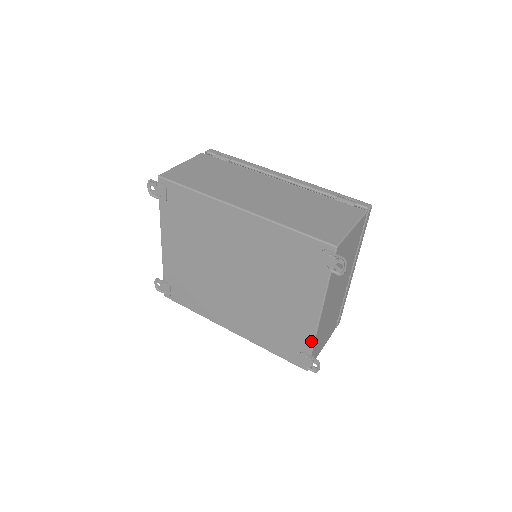
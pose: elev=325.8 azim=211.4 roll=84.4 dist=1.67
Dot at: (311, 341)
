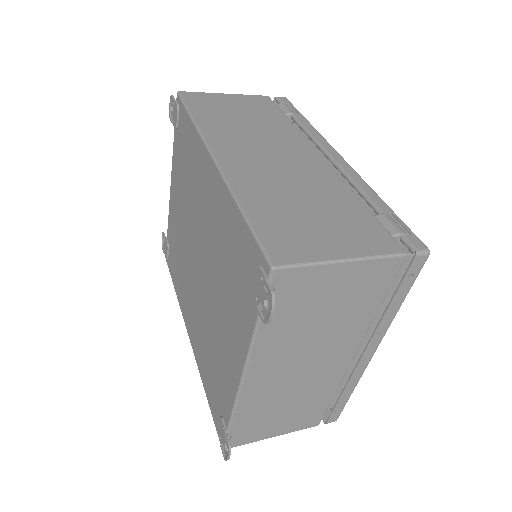
Dot at: (230, 409)
